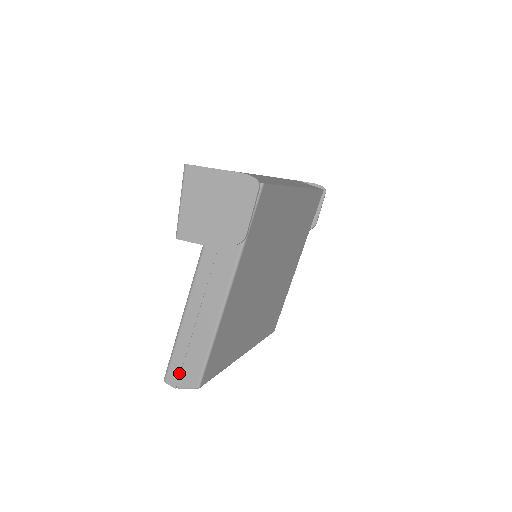
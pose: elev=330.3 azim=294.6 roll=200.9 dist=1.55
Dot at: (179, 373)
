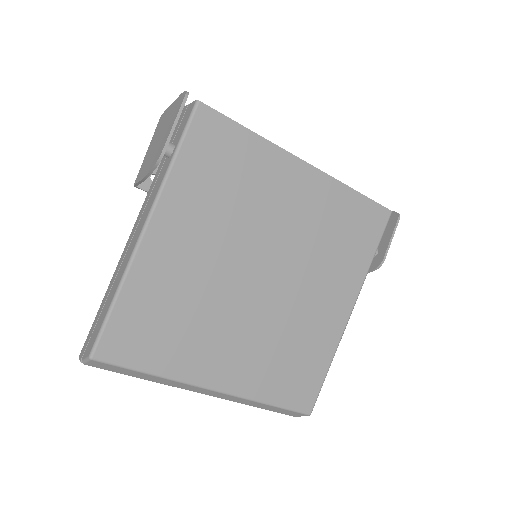
Dot at: (88, 340)
